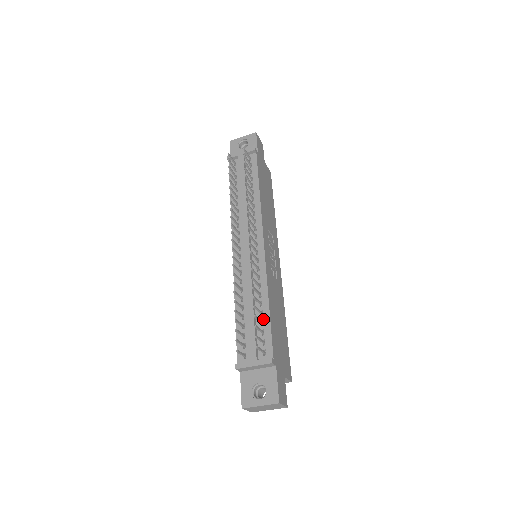
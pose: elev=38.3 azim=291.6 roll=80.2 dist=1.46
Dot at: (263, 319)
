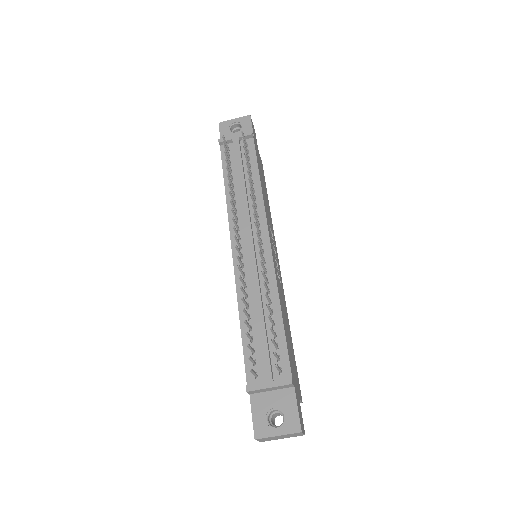
Dot at: (276, 331)
